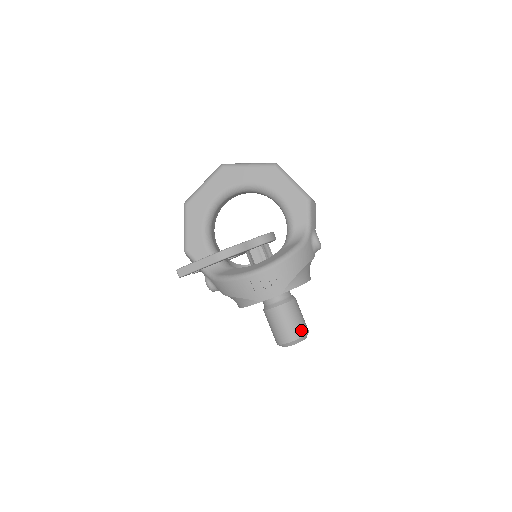
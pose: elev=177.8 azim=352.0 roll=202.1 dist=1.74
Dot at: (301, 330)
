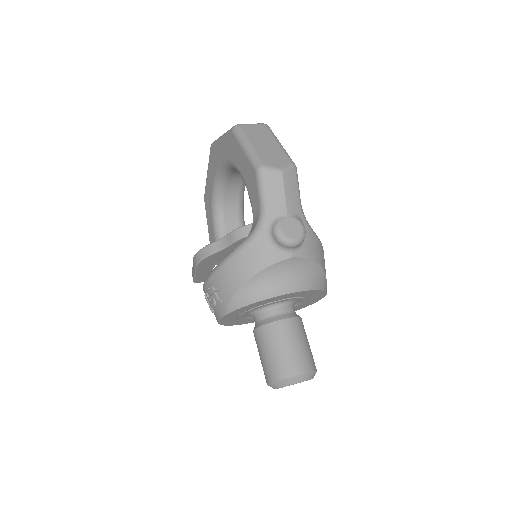
Dot at: (279, 370)
